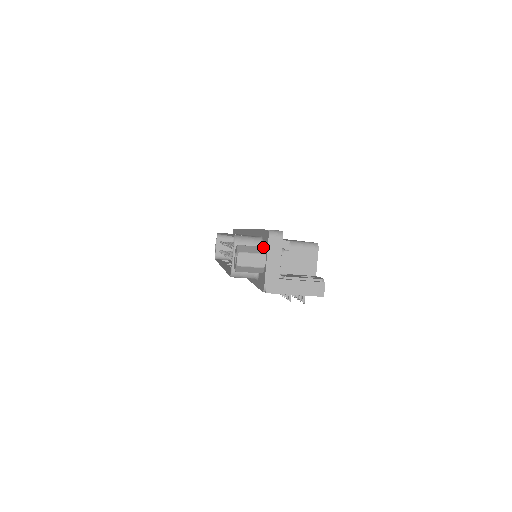
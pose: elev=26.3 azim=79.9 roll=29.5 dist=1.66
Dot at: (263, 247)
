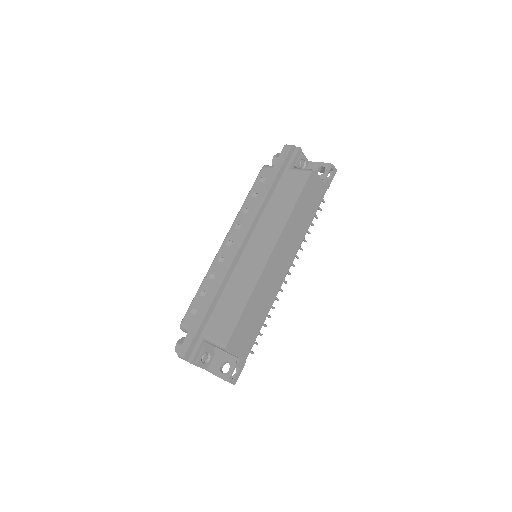
Dot at: occluded
